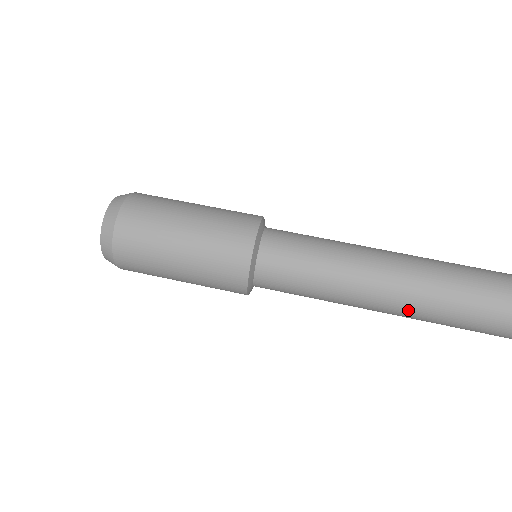
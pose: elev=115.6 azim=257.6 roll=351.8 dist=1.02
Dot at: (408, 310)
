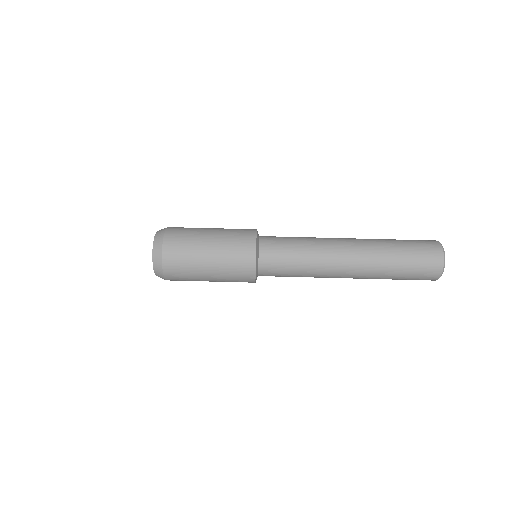
Dot at: (358, 275)
